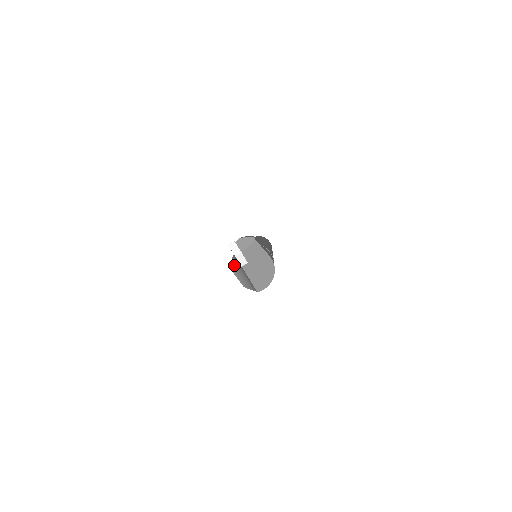
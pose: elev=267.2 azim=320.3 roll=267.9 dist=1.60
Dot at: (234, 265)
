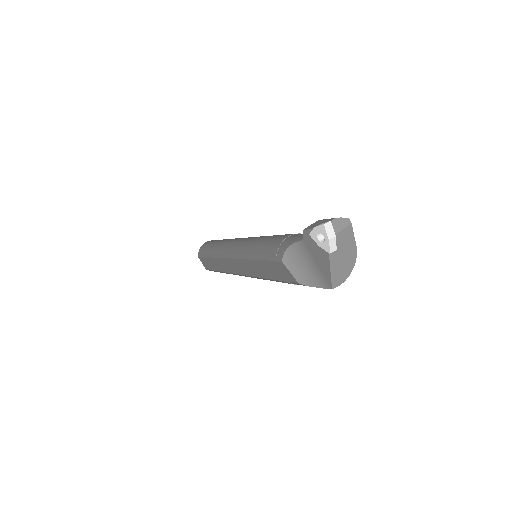
Dot at: (290, 255)
